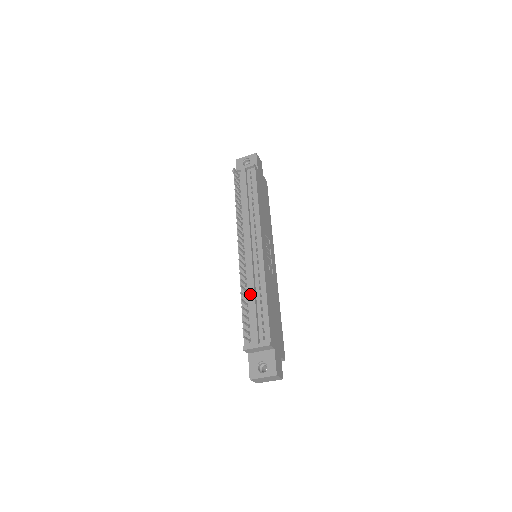
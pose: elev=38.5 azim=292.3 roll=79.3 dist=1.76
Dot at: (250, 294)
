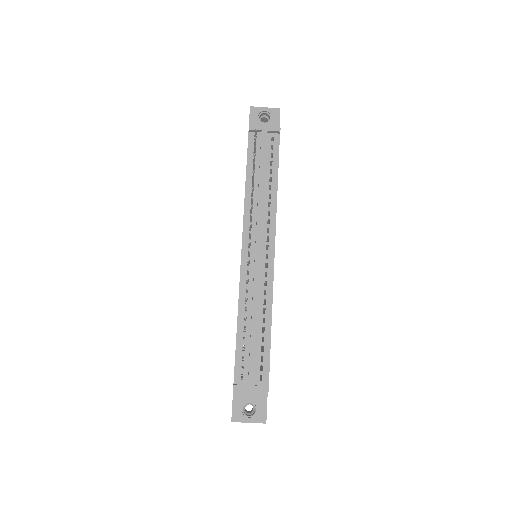
Dot at: (252, 317)
